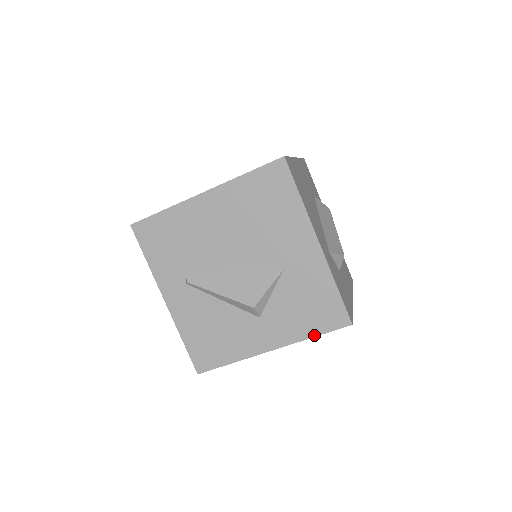
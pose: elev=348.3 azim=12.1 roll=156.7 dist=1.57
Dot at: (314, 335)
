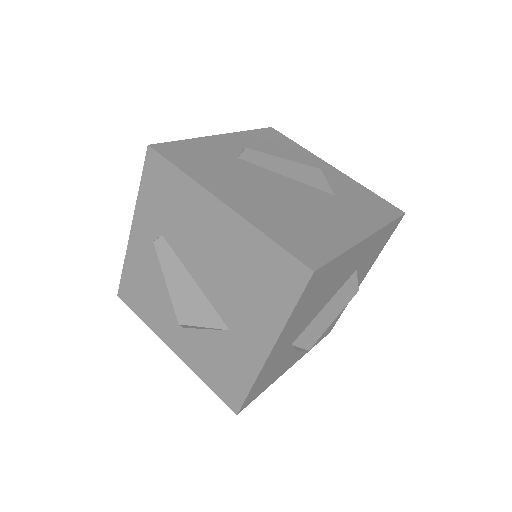
Dot at: (207, 384)
